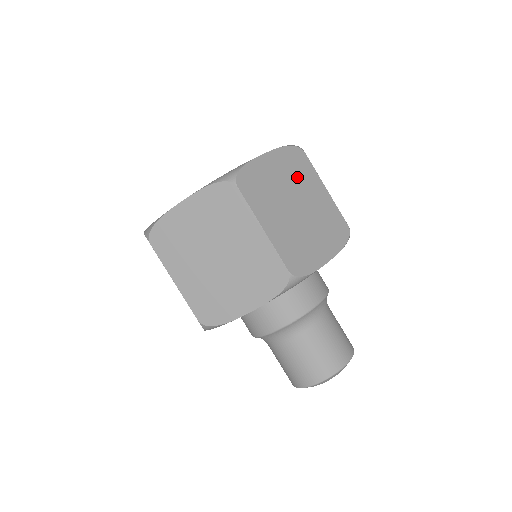
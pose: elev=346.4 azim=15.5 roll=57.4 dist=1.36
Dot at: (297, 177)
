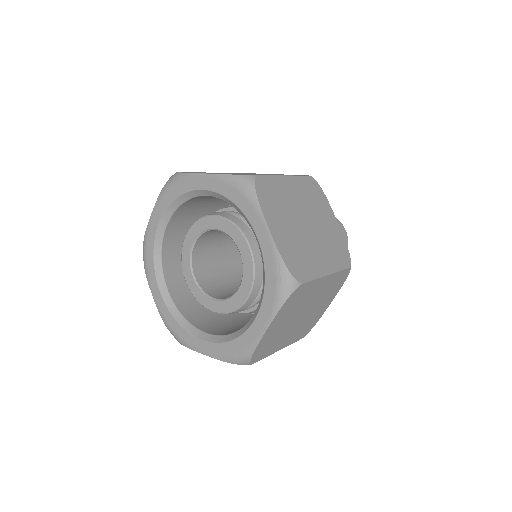
Dot at: (283, 205)
